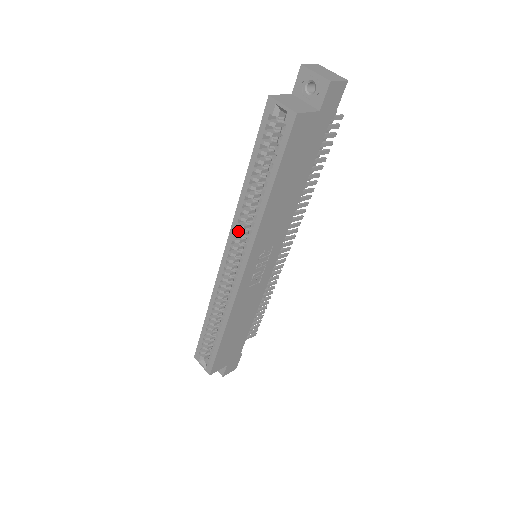
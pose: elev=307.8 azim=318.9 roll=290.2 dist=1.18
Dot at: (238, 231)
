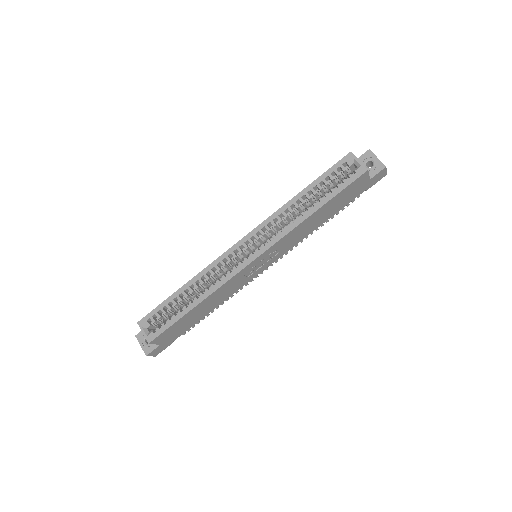
Dot at: (268, 226)
